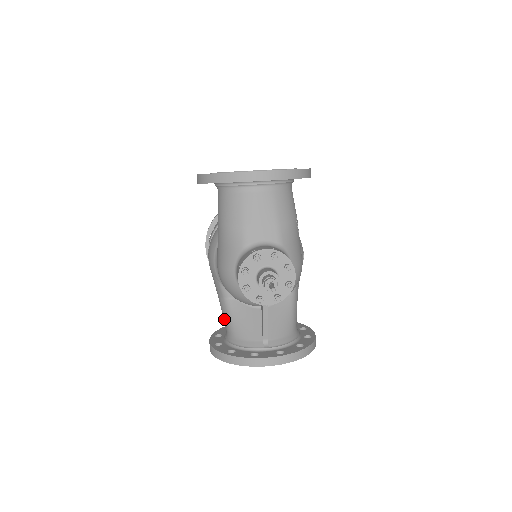
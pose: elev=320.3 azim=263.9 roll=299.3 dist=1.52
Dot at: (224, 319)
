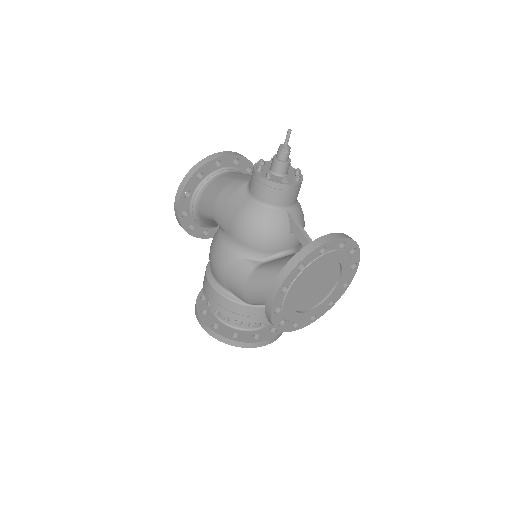
Dot at: (266, 282)
